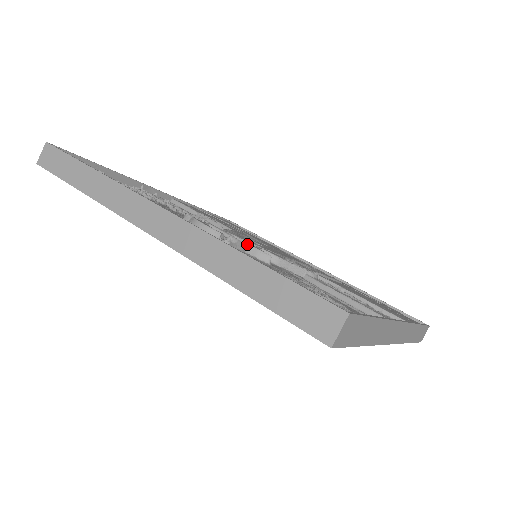
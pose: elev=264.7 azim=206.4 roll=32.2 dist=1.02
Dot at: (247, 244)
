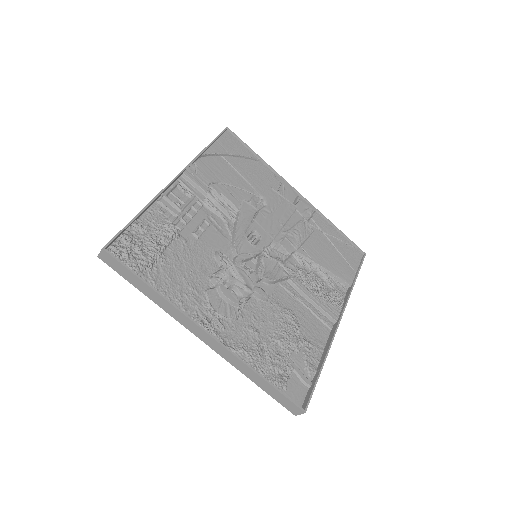
Dot at: (254, 291)
